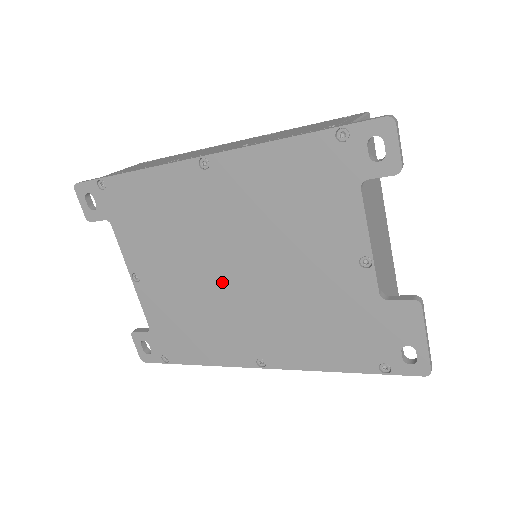
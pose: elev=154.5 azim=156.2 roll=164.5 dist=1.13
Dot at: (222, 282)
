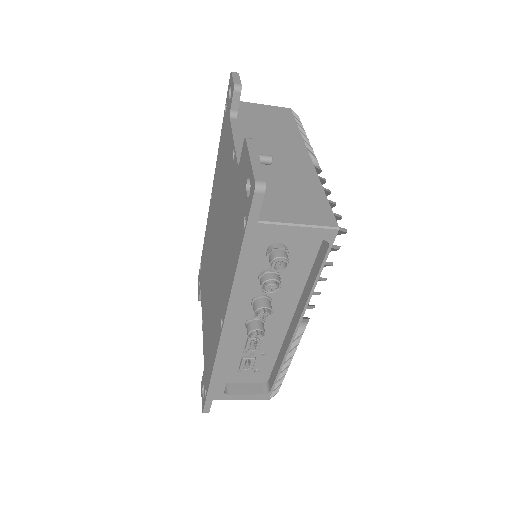
Dot at: (214, 269)
